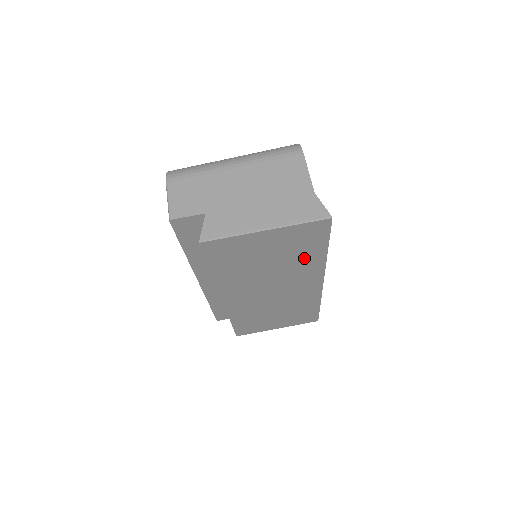
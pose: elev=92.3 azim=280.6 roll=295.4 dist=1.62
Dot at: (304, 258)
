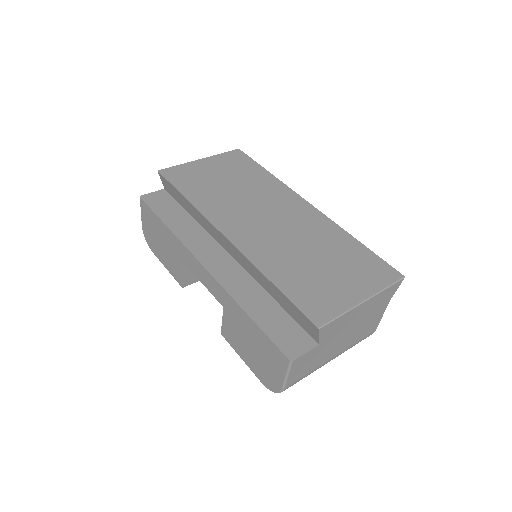
Dot at: (256, 179)
